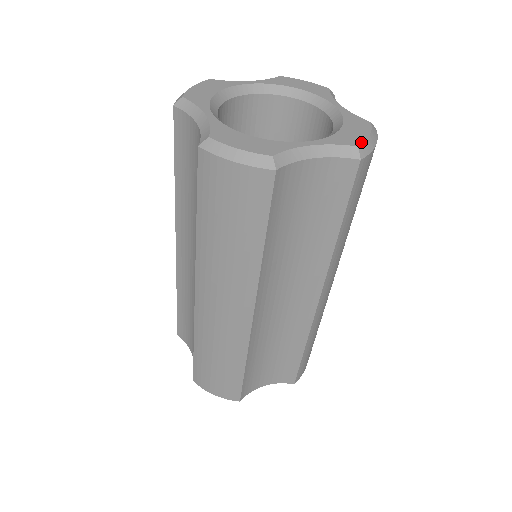
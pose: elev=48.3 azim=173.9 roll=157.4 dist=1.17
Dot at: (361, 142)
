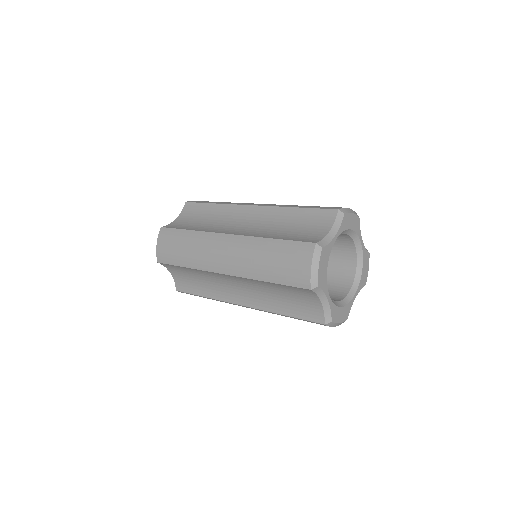
Dot at: occluded
